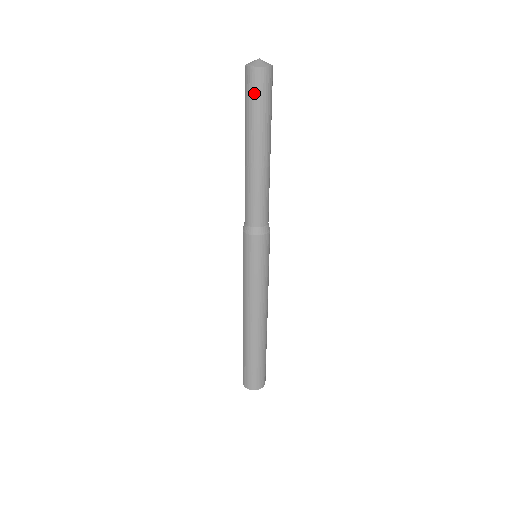
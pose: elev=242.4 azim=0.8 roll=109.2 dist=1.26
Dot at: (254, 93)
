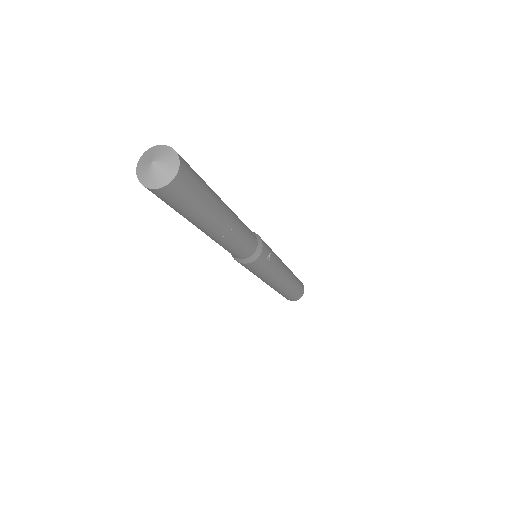
Dot at: occluded
